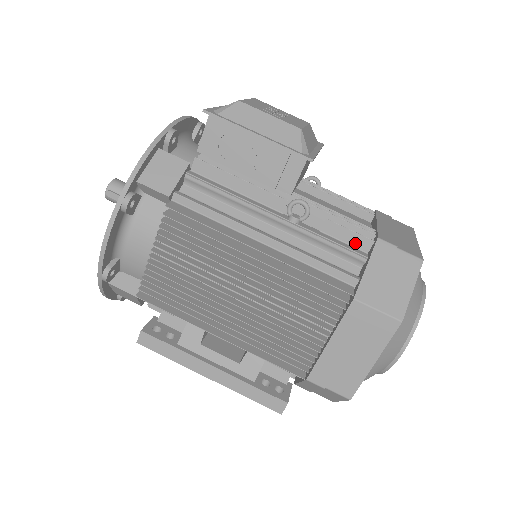
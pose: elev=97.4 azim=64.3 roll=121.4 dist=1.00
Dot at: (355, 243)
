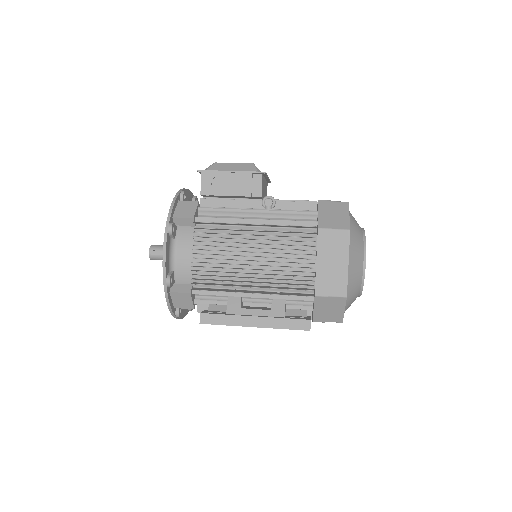
Dot at: (307, 208)
